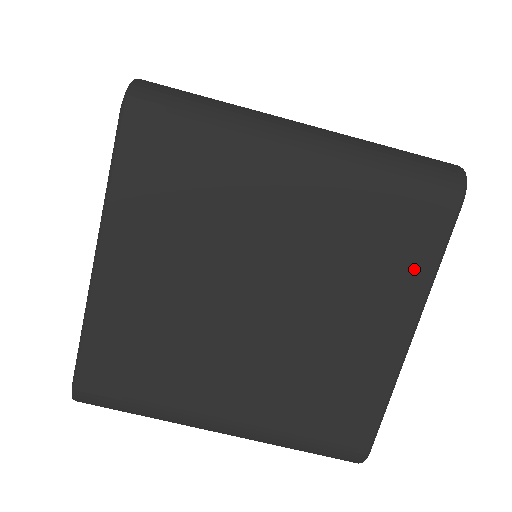
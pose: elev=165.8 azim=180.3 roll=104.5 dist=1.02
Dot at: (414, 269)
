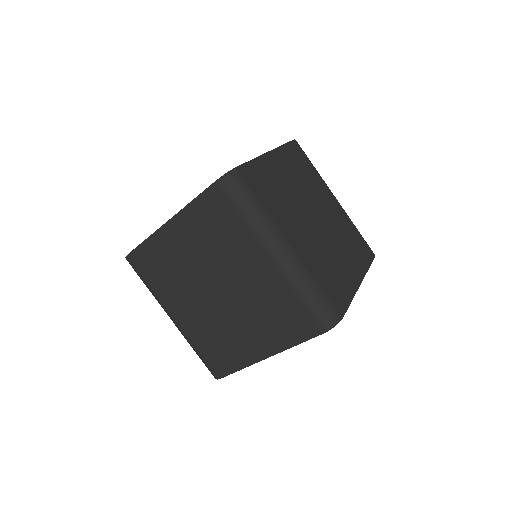
Dot at: (363, 261)
